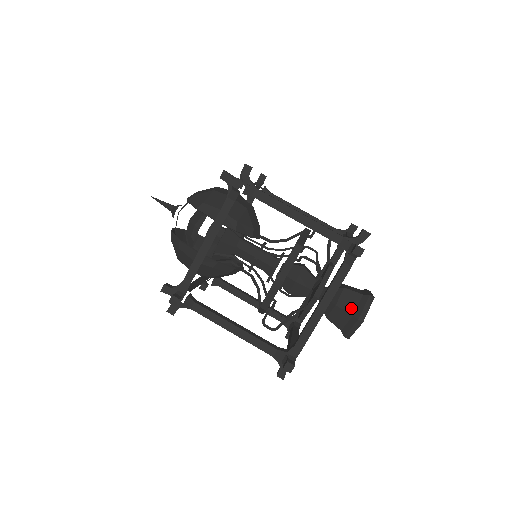
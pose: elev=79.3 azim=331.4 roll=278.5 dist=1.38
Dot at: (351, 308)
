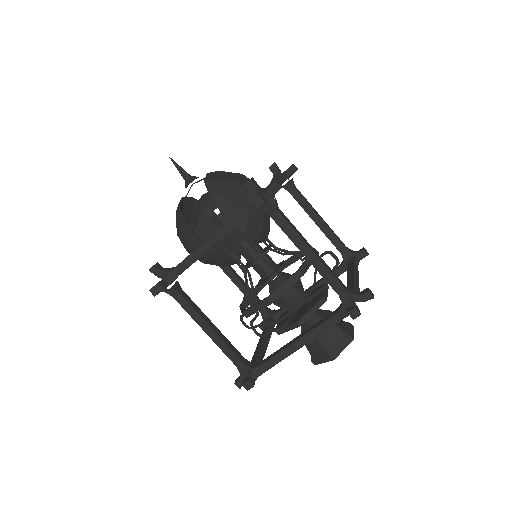
Dot at: (328, 342)
